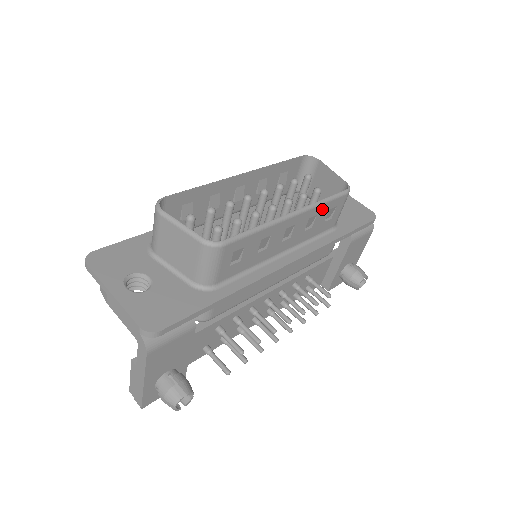
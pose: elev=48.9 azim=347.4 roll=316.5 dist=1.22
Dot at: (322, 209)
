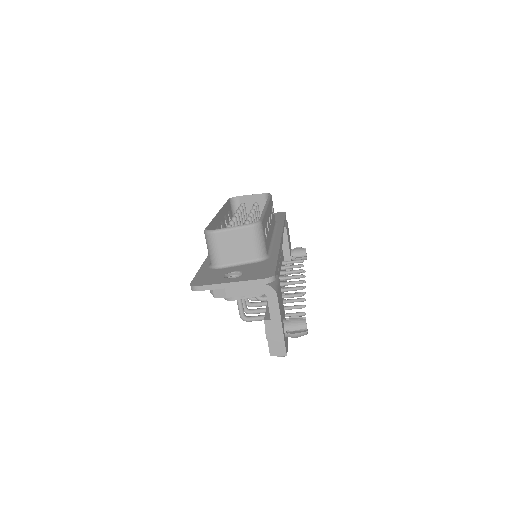
Dot at: (270, 205)
